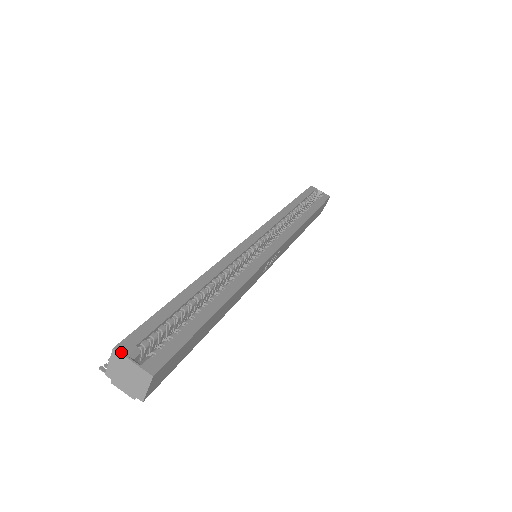
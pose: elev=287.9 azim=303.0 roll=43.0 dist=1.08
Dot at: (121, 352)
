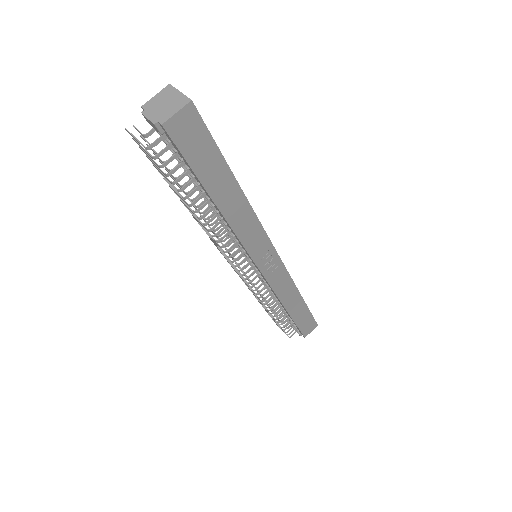
Dot at: (174, 87)
